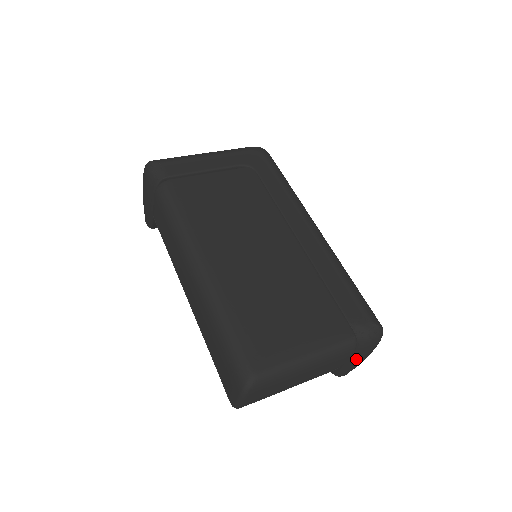
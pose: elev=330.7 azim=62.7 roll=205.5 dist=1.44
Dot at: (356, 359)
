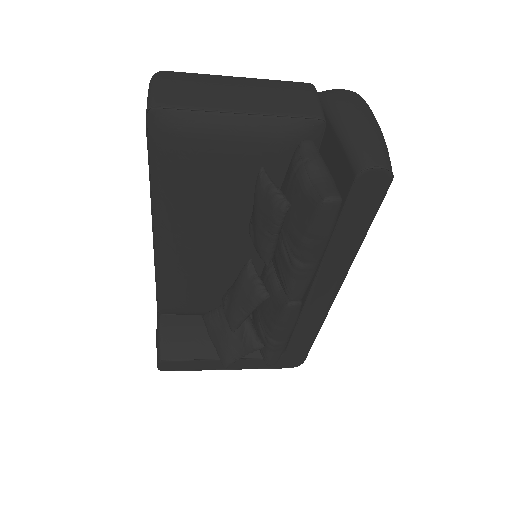
Dot at: (344, 112)
